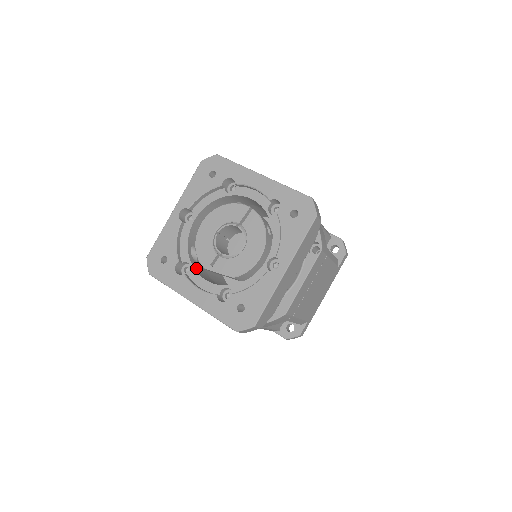
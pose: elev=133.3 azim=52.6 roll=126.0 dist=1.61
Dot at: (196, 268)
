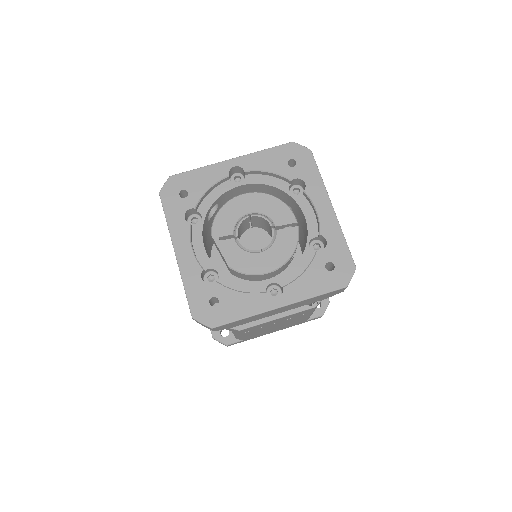
Dot at: (204, 227)
